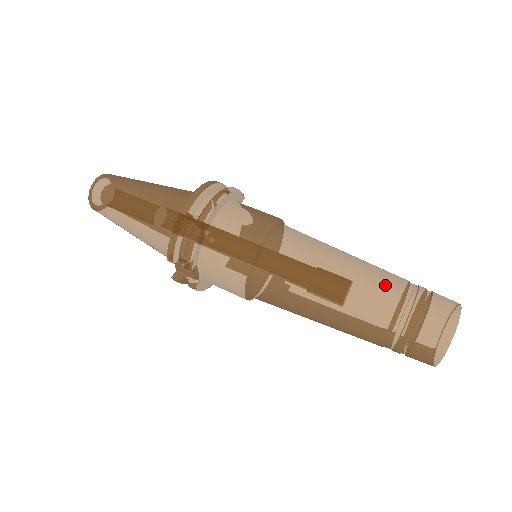
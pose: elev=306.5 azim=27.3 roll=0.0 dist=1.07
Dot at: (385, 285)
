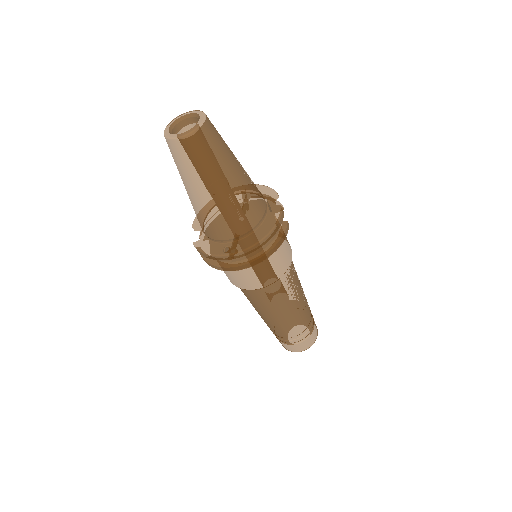
Dot at: (292, 330)
